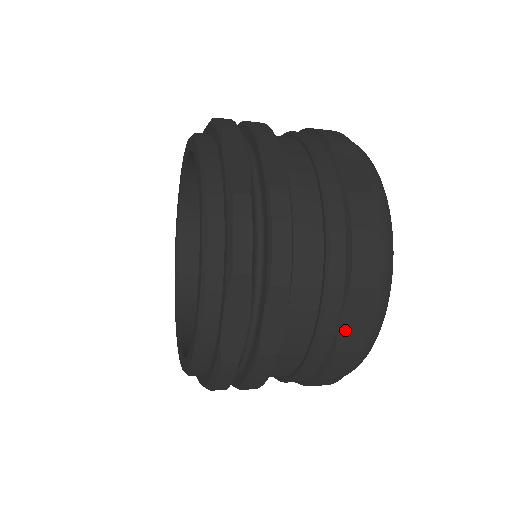
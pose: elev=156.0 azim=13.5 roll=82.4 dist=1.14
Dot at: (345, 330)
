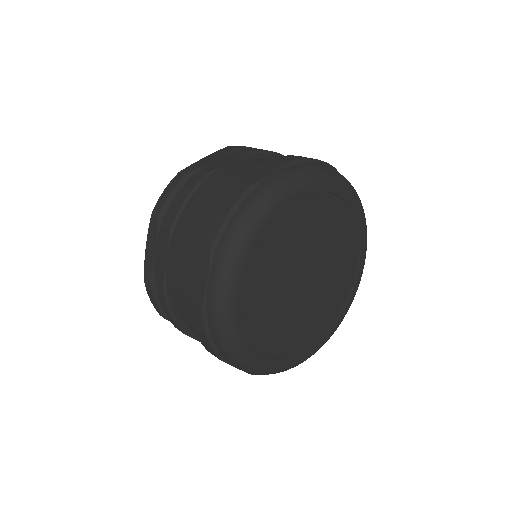
Dot at: (193, 282)
